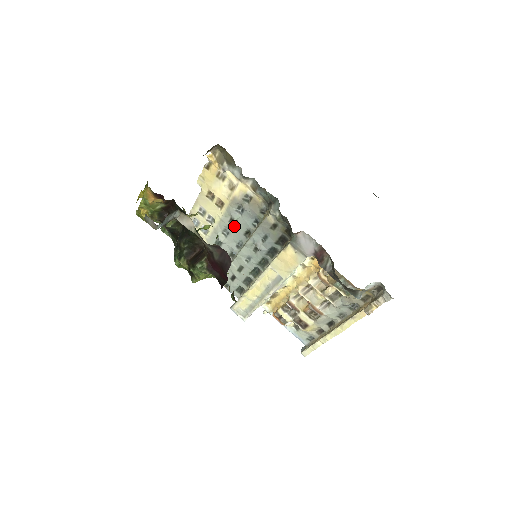
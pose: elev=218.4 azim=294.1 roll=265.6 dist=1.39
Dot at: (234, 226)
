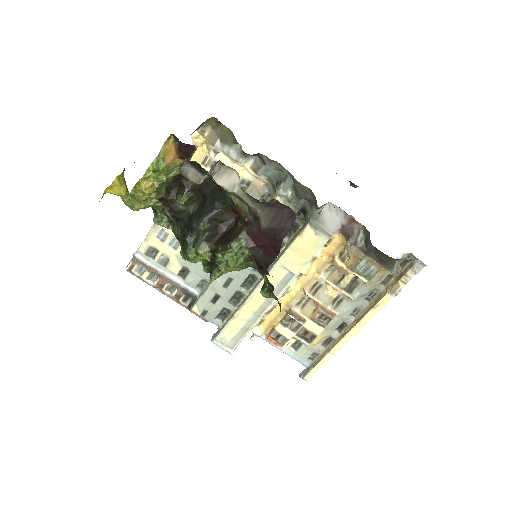
Dot at: occluded
